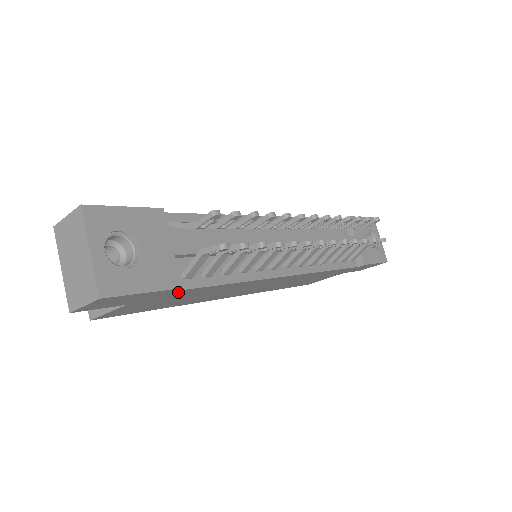
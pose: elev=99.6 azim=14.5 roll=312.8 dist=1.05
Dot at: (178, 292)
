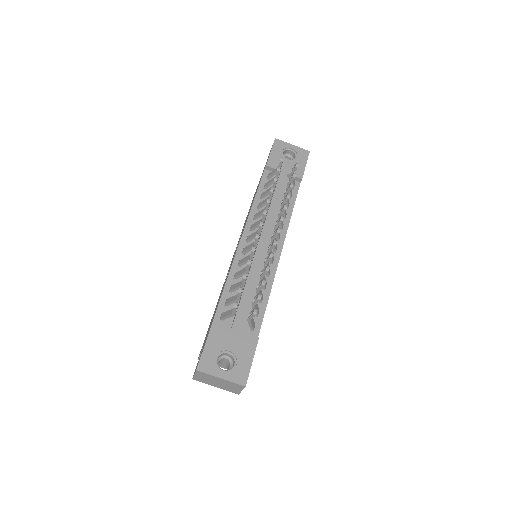
Dot at: occluded
